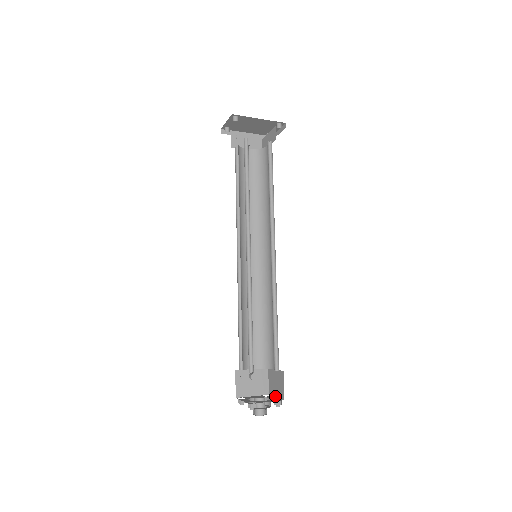
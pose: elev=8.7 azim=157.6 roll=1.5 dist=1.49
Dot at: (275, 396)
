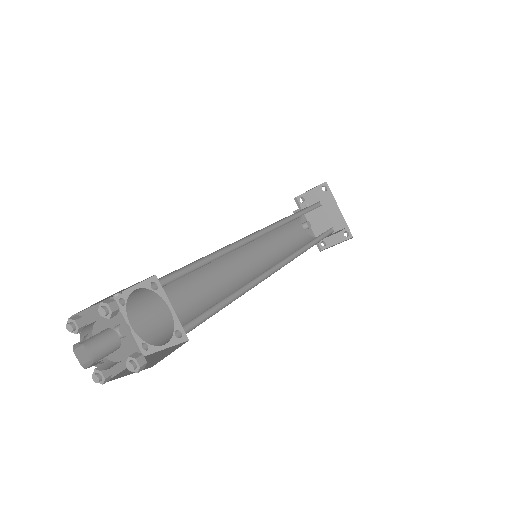
Dot at: (126, 374)
